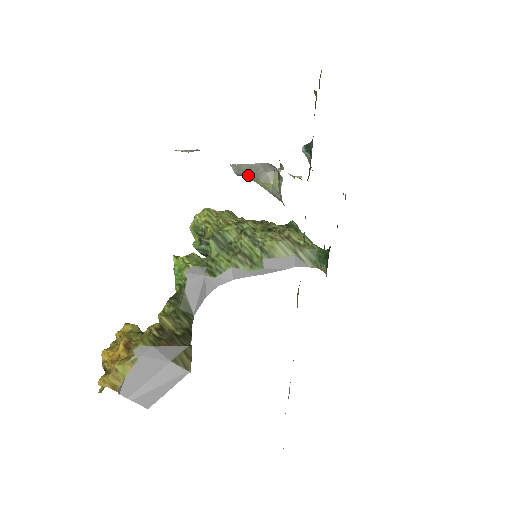
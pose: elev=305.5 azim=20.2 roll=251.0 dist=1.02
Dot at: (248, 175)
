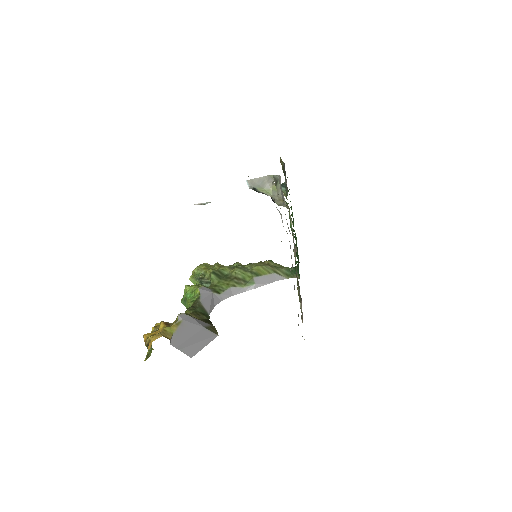
Dot at: (257, 186)
